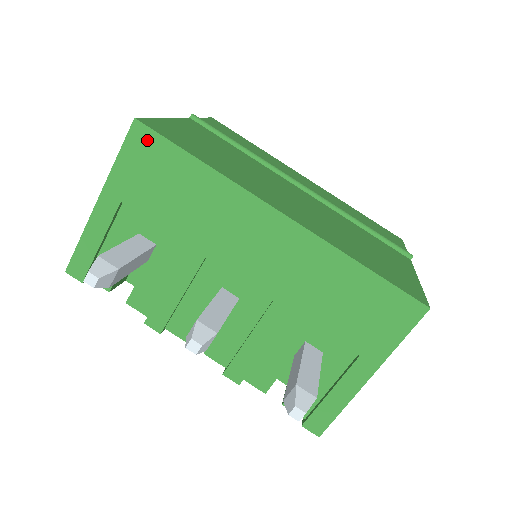
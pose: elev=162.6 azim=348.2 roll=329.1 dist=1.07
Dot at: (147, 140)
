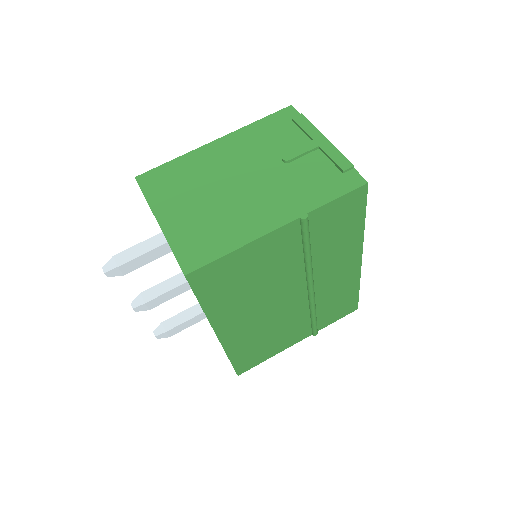
Dot at: occluded
